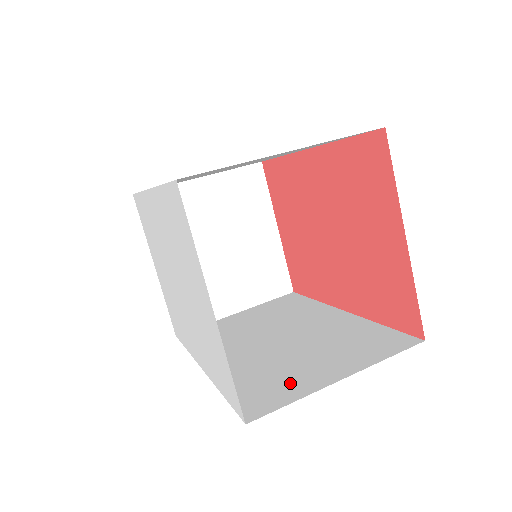
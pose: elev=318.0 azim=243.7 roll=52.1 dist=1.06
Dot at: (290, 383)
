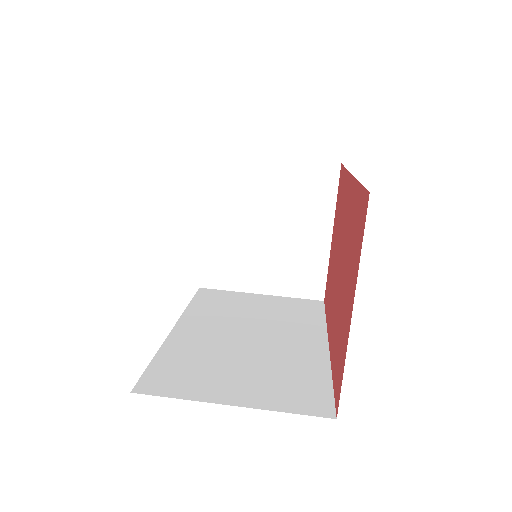
Dot at: (199, 381)
